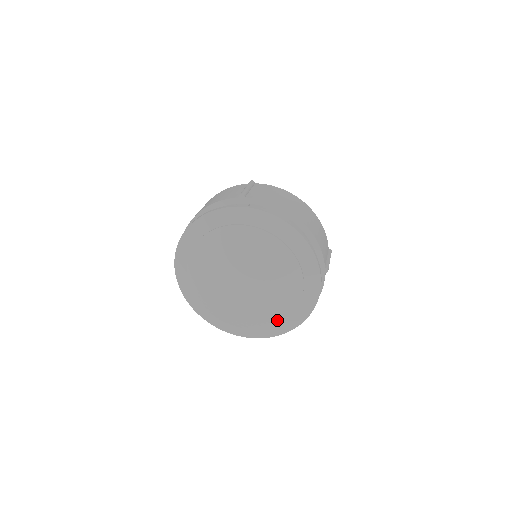
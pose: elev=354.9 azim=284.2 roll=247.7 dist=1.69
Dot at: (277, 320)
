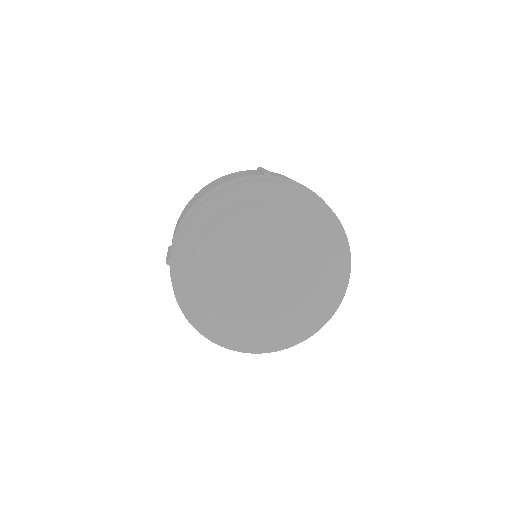
Dot at: (296, 325)
